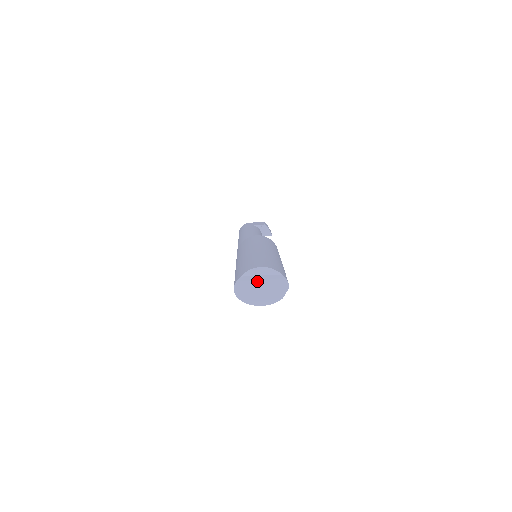
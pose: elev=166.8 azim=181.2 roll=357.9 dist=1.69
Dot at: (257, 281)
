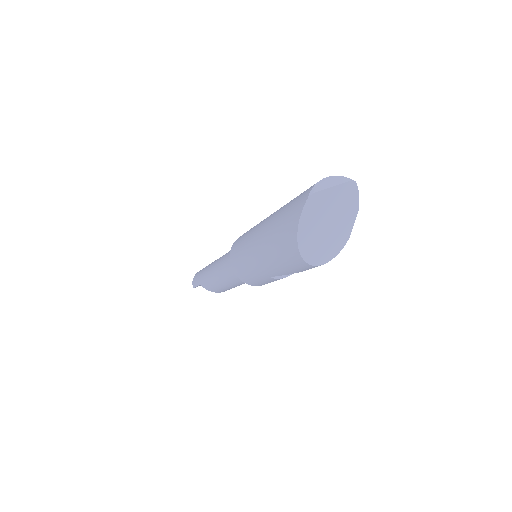
Dot at: (326, 203)
